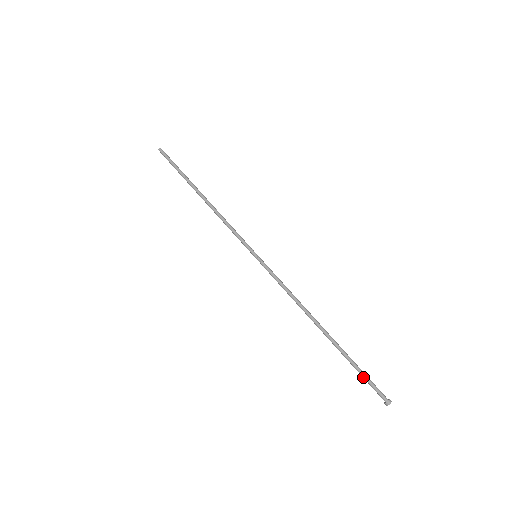
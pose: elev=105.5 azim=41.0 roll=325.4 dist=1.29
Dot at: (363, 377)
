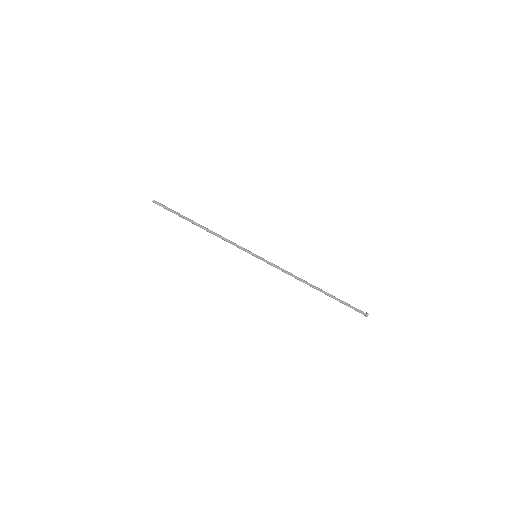
Dot at: occluded
